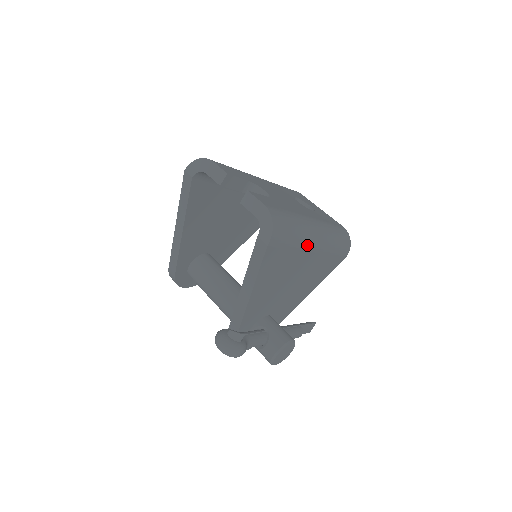
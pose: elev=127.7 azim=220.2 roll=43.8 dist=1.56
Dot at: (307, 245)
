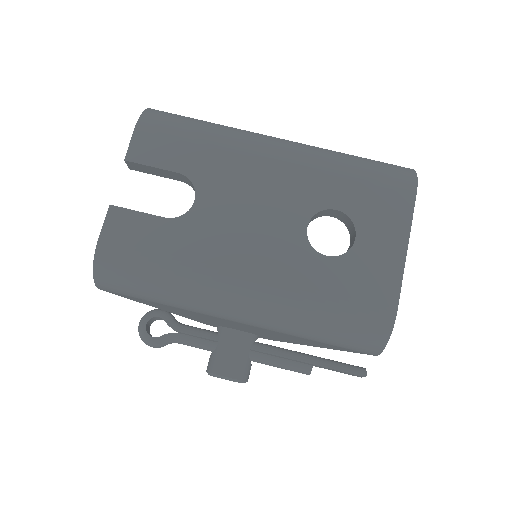
Dot at: (206, 311)
